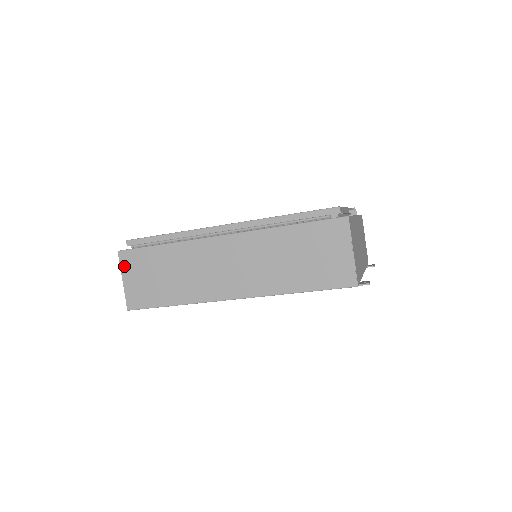
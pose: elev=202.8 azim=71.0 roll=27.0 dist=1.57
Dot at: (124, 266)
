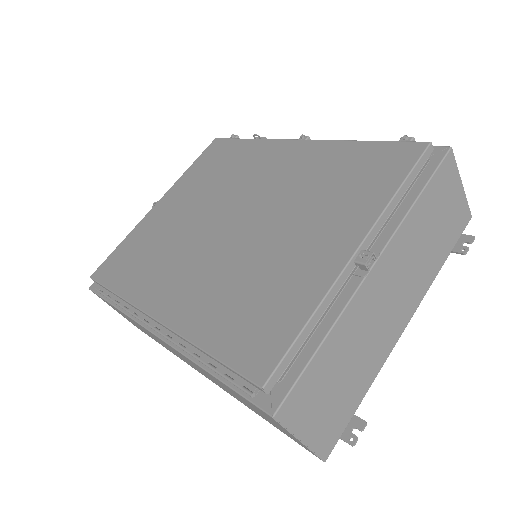
Dot at: (104, 301)
